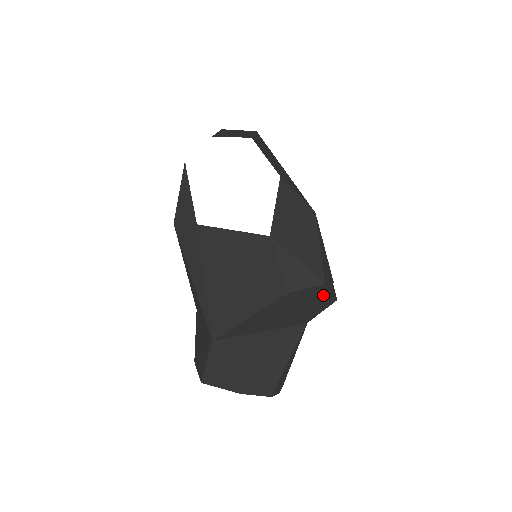
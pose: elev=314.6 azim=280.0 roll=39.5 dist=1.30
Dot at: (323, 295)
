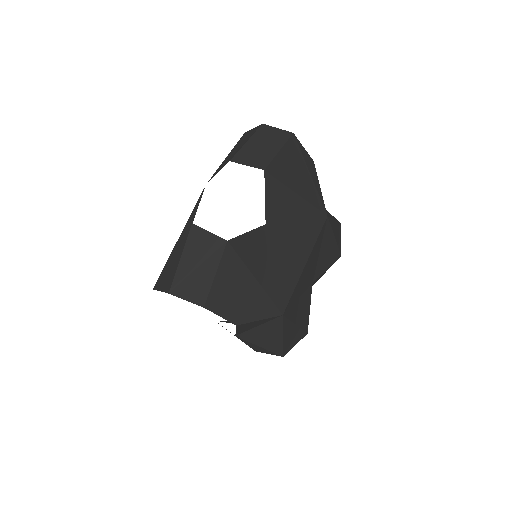
Dot at: occluded
